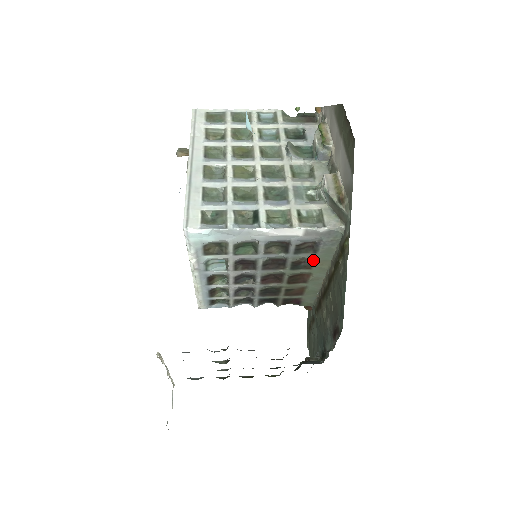
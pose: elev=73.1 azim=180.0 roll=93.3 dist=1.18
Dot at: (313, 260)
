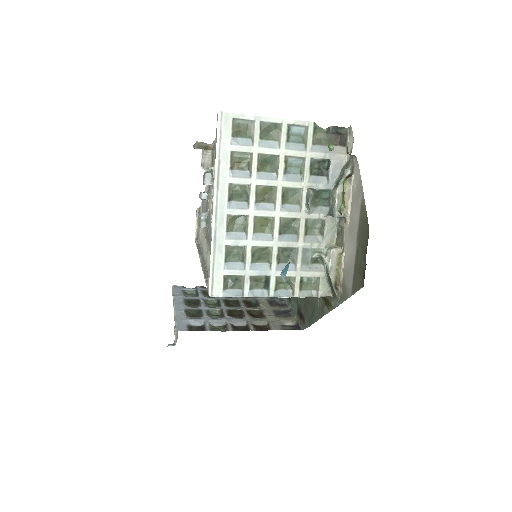
Dot at: occluded
